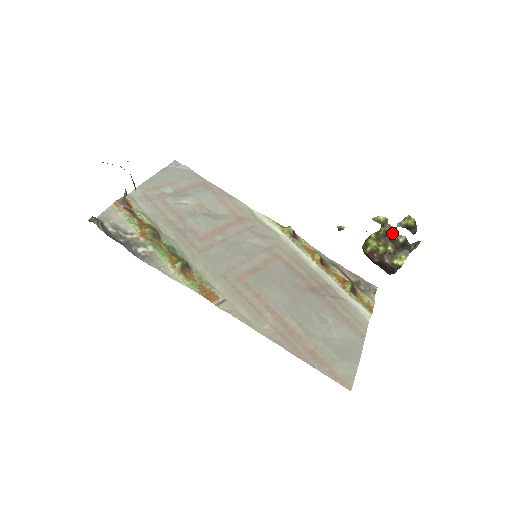
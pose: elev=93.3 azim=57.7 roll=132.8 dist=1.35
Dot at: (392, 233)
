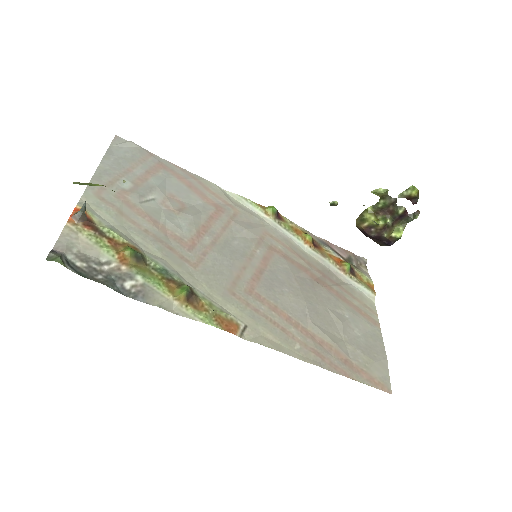
Dot at: (392, 205)
